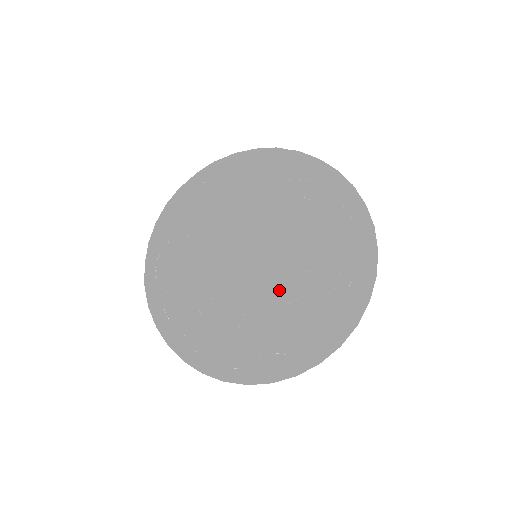
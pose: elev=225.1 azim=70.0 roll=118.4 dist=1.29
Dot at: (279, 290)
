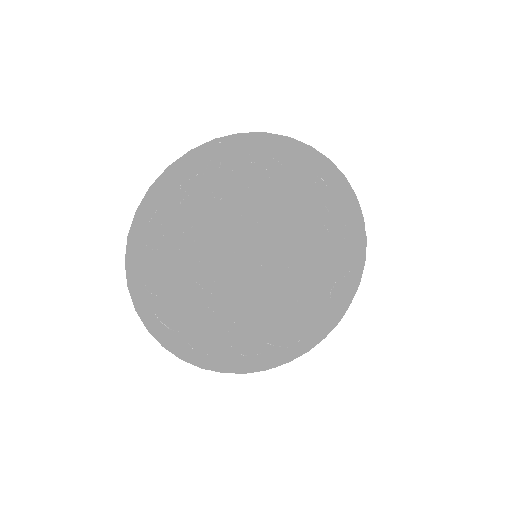
Dot at: (257, 289)
